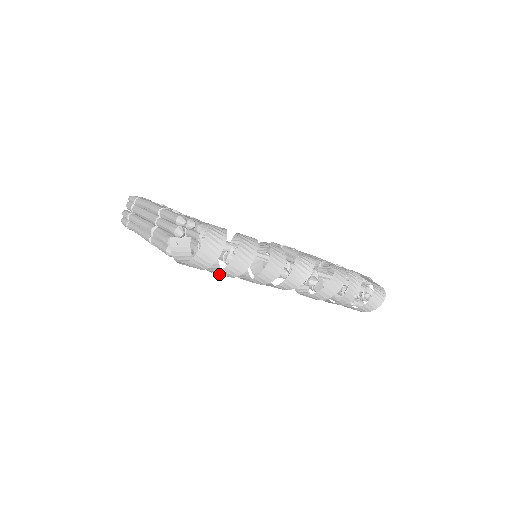
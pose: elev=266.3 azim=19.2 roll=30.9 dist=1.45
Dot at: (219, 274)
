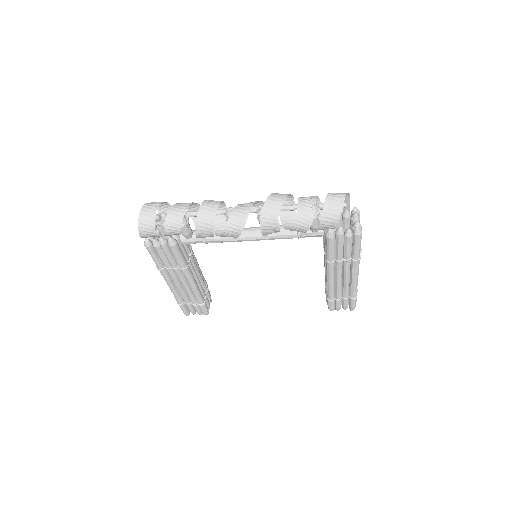
Dot at: (171, 229)
